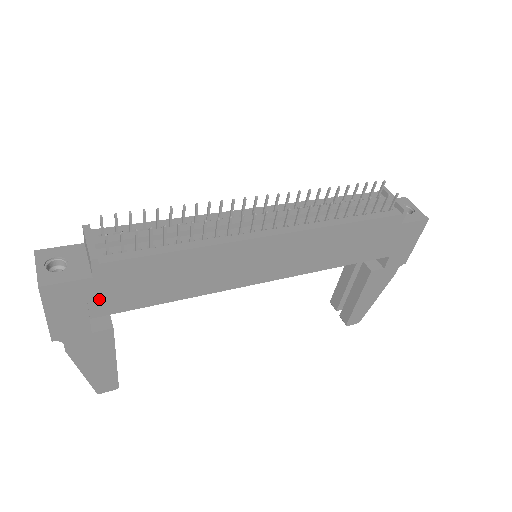
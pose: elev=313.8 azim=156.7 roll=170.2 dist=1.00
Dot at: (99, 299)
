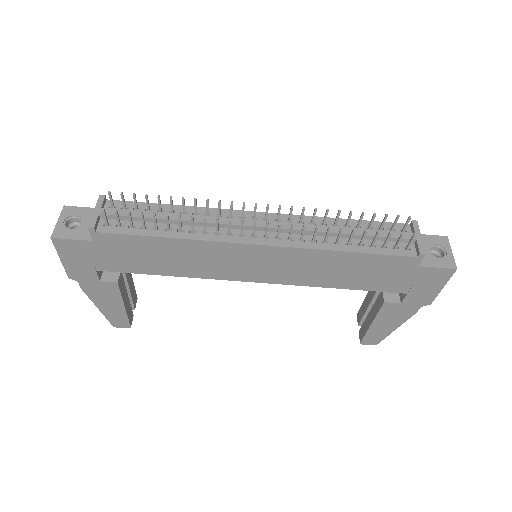
Dot at: (101, 258)
